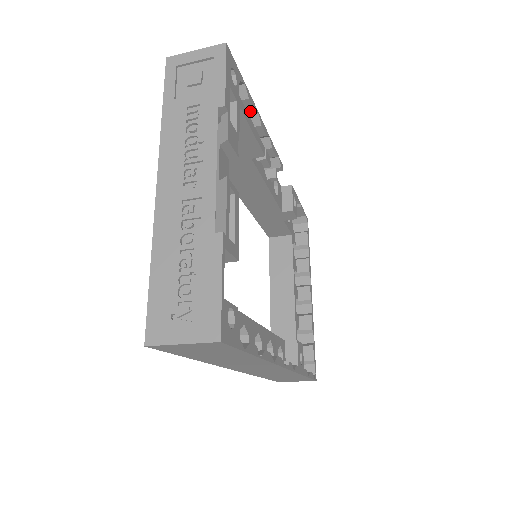
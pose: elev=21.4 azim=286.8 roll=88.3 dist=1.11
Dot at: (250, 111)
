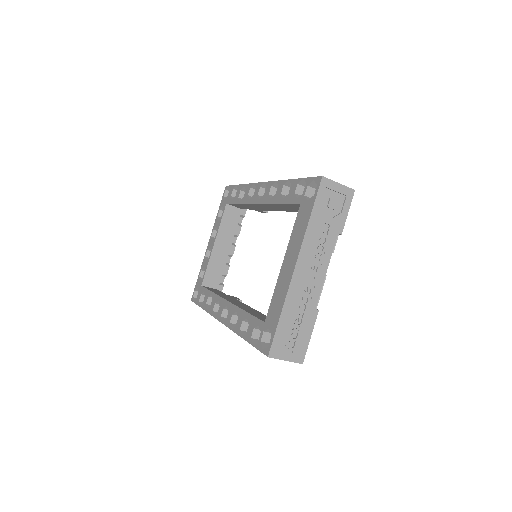
Dot at: occluded
